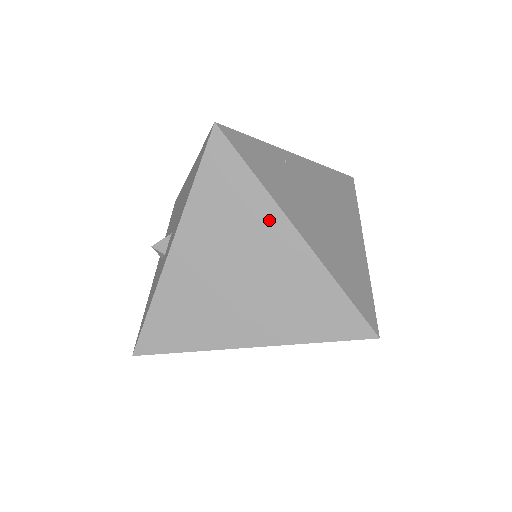
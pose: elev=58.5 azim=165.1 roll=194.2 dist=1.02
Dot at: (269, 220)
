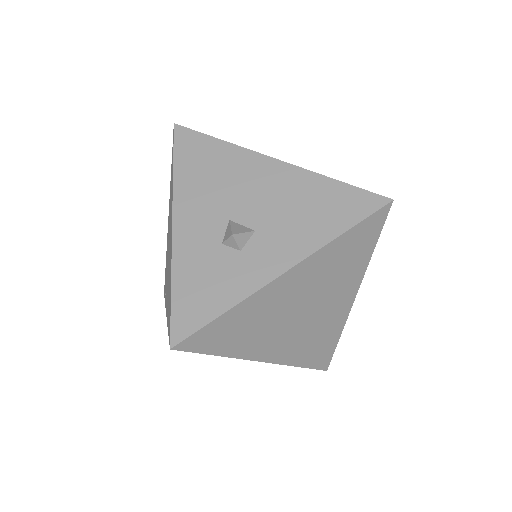
Dot at: (352, 283)
